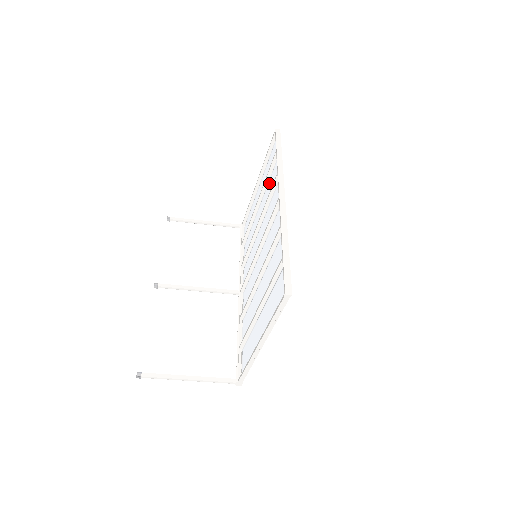
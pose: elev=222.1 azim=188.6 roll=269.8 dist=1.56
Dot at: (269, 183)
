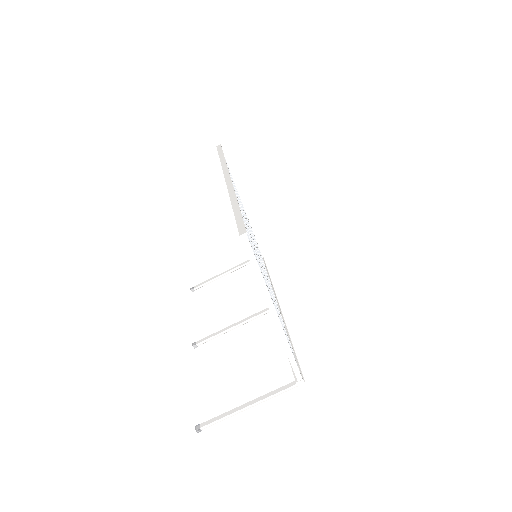
Dot at: occluded
